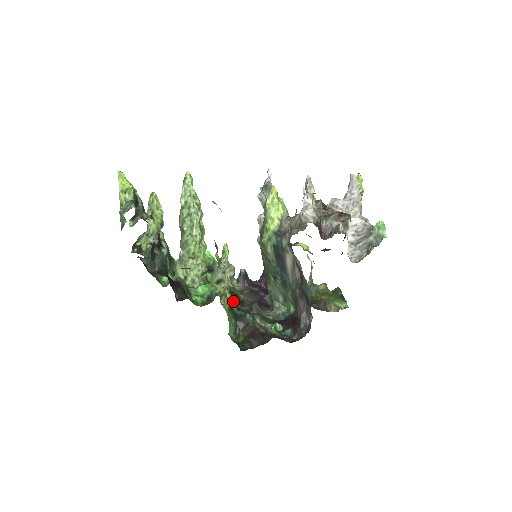
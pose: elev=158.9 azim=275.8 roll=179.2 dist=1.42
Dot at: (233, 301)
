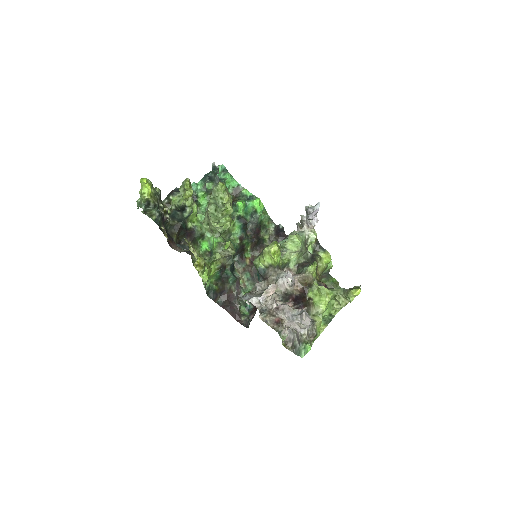
Dot at: (204, 281)
